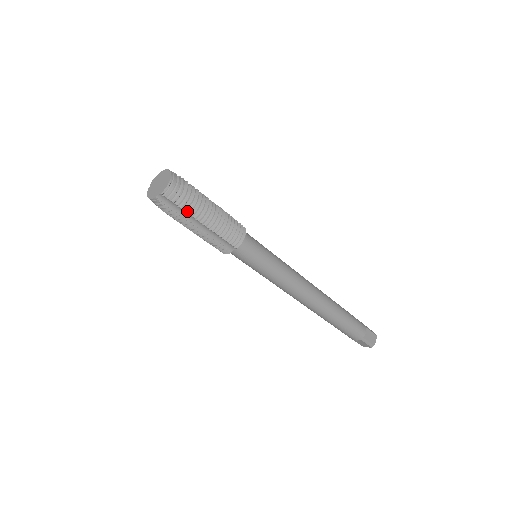
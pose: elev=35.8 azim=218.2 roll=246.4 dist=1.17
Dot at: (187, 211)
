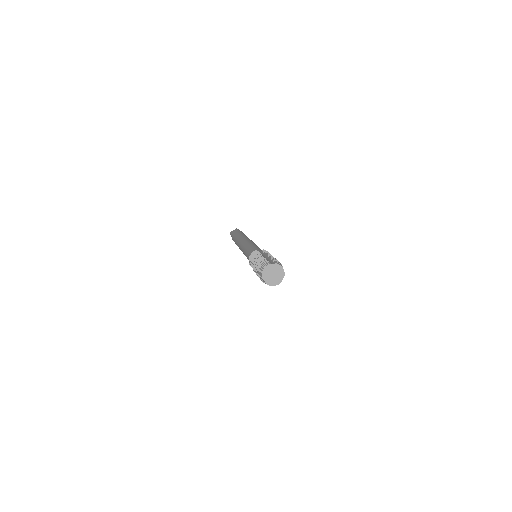
Dot at: occluded
